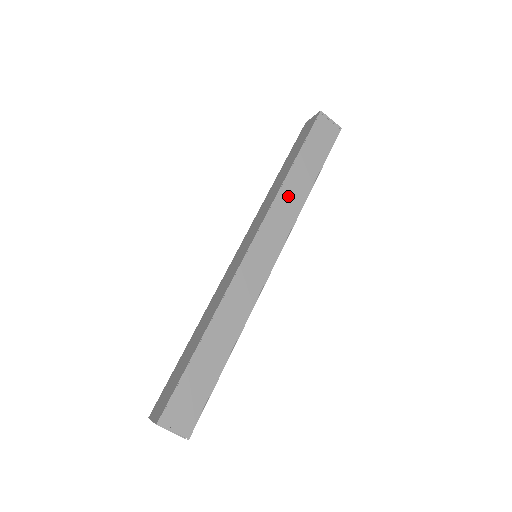
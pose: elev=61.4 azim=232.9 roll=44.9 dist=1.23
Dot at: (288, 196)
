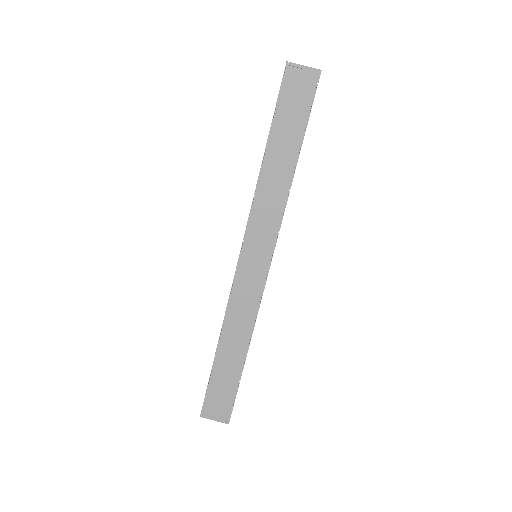
Dot at: (268, 190)
